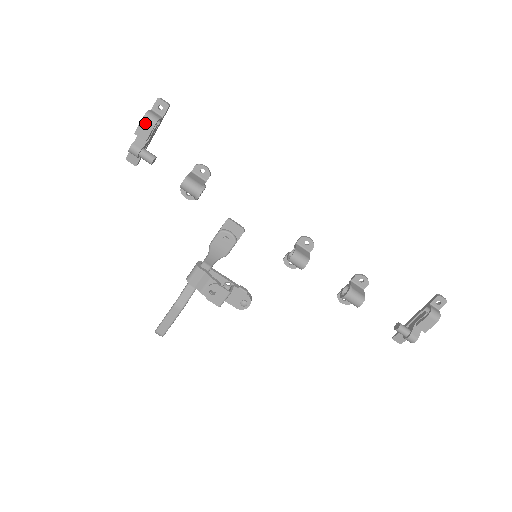
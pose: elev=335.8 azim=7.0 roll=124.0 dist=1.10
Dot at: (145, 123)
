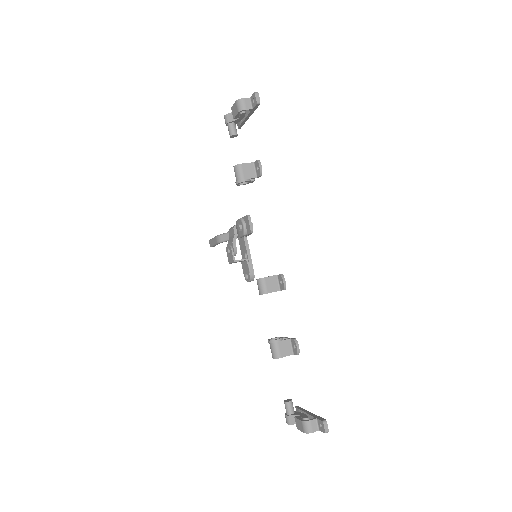
Dot at: (236, 106)
